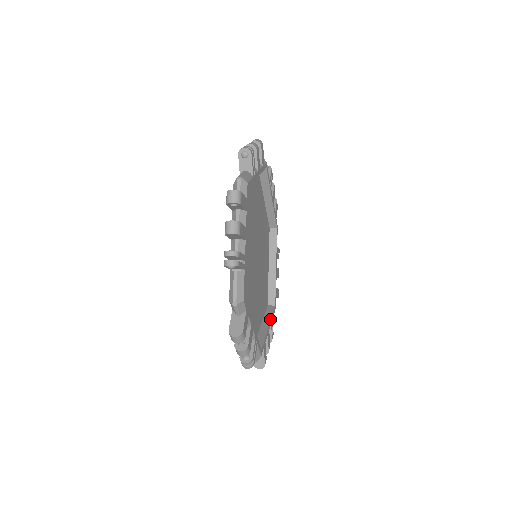
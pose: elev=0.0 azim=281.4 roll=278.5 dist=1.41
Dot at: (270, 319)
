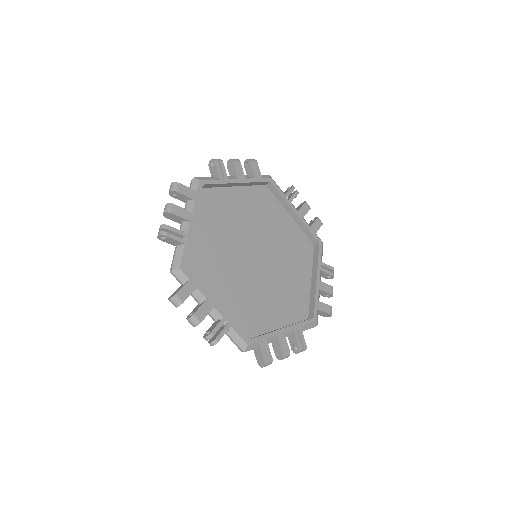
Dot at: (292, 324)
